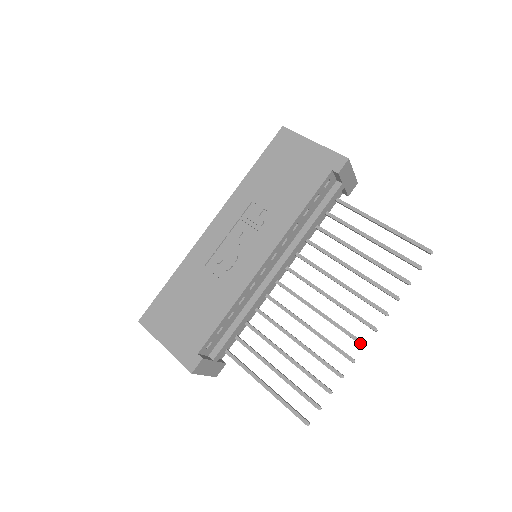
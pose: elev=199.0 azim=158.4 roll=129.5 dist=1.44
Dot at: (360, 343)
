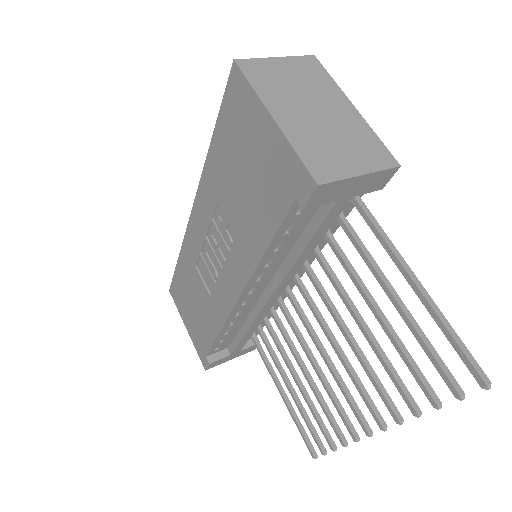
Dot at: (363, 430)
